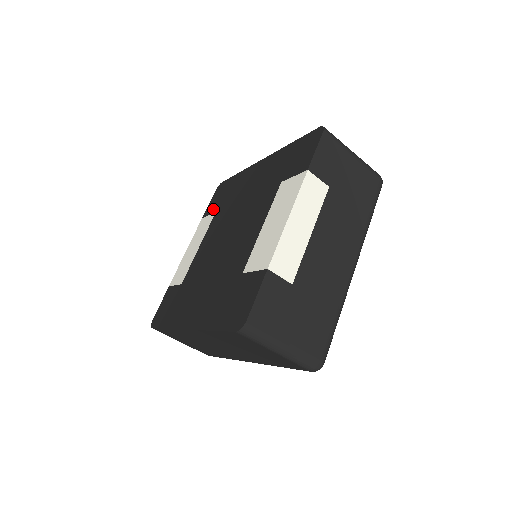
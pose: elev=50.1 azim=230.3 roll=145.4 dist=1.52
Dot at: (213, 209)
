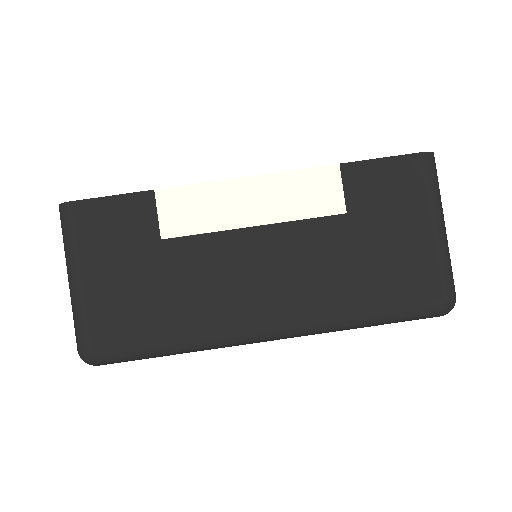
Dot at: occluded
